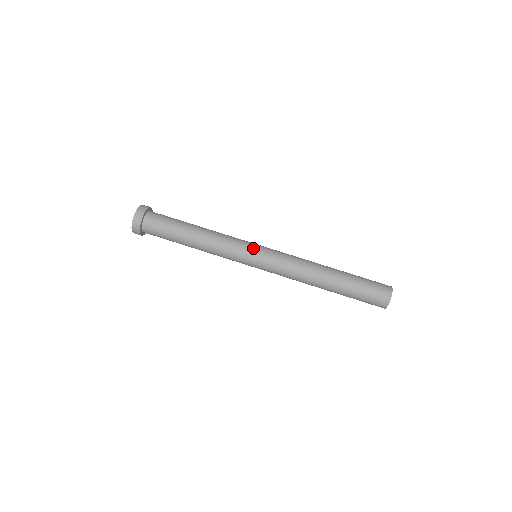
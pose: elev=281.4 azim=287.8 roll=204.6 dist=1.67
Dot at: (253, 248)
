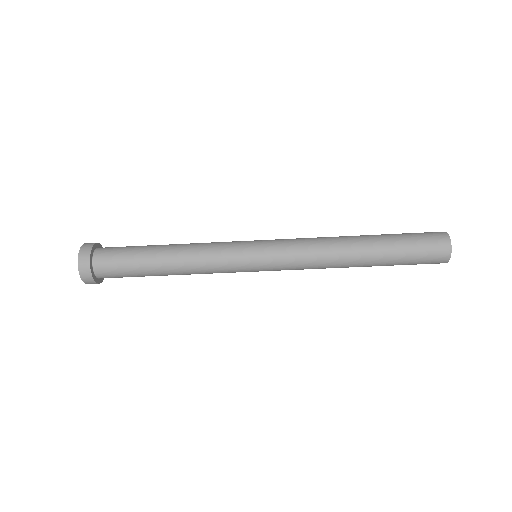
Dot at: occluded
